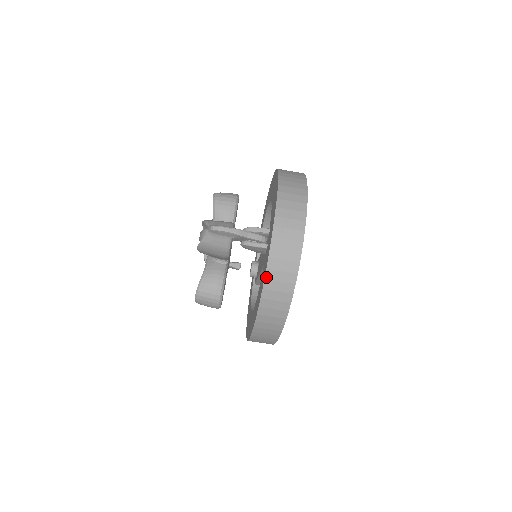
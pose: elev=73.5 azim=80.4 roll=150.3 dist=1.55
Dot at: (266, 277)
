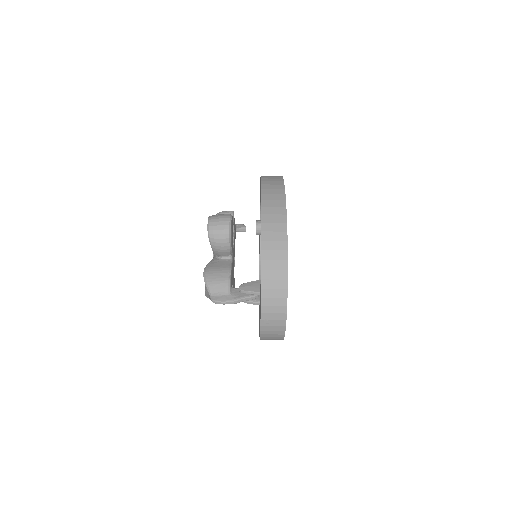
Dot at: occluded
